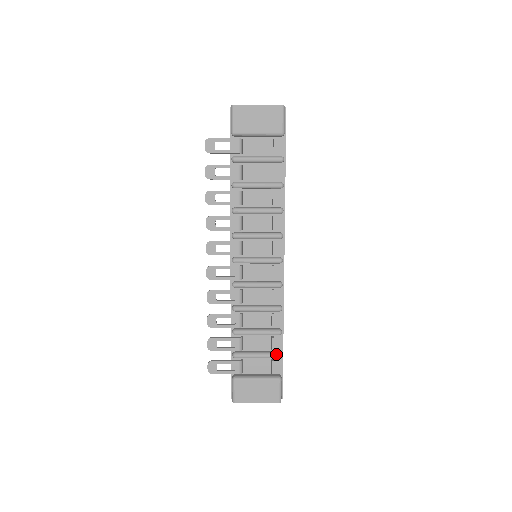
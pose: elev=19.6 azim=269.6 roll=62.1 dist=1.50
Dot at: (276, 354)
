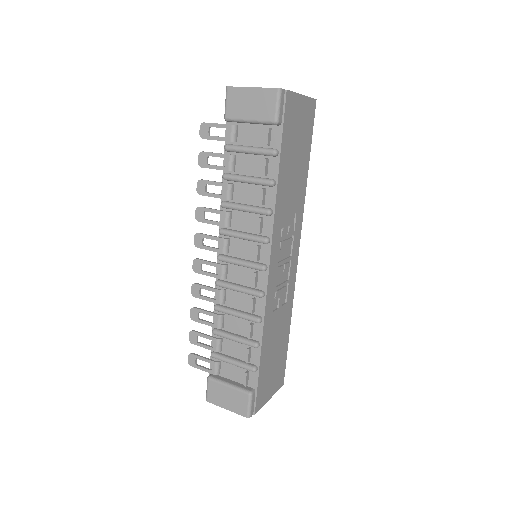
Dot at: (250, 367)
